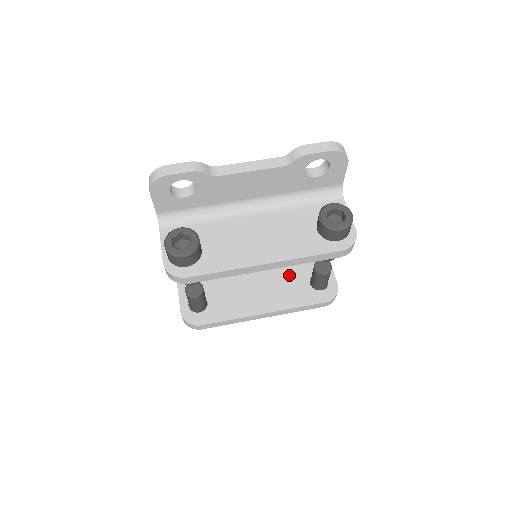
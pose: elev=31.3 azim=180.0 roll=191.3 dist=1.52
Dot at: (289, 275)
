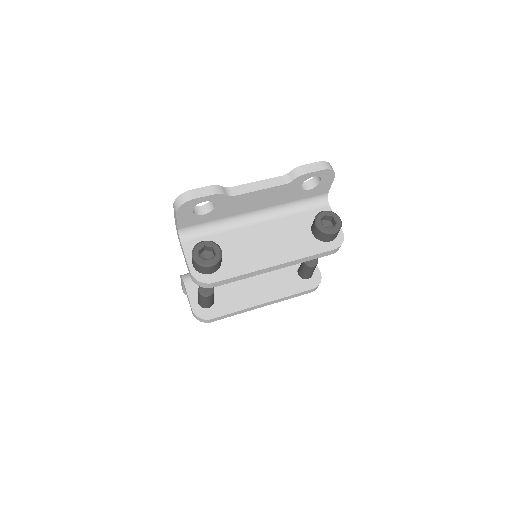
Dot at: occluded
